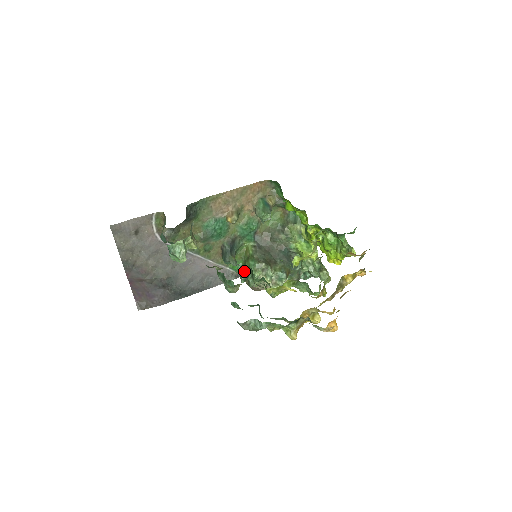
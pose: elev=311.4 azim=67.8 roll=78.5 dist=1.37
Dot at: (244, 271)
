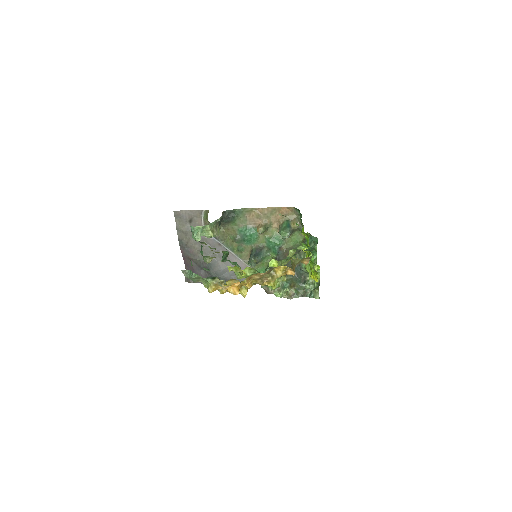
Dot at: (225, 254)
